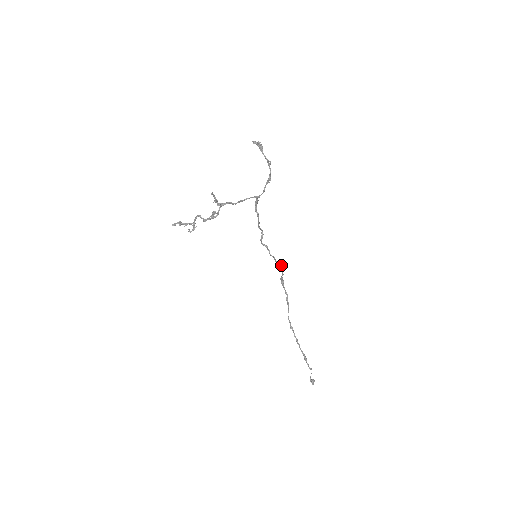
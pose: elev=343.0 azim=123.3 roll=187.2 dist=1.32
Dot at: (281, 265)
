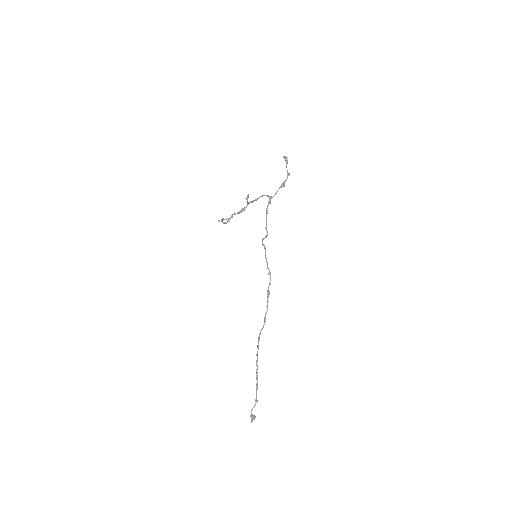
Dot at: occluded
